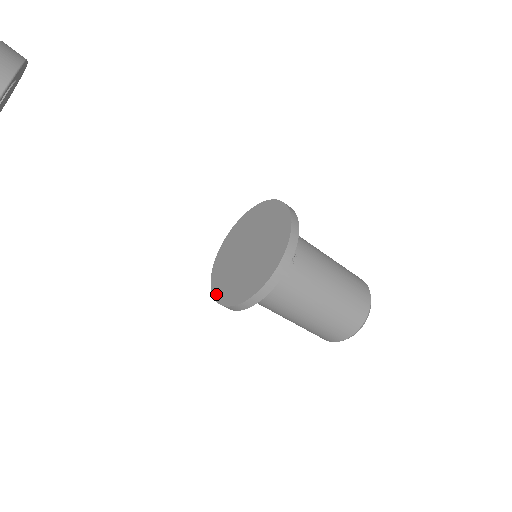
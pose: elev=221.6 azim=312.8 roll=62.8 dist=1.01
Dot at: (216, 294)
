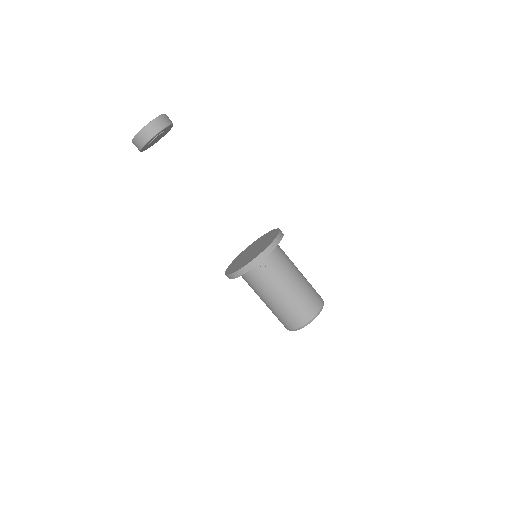
Dot at: (230, 265)
